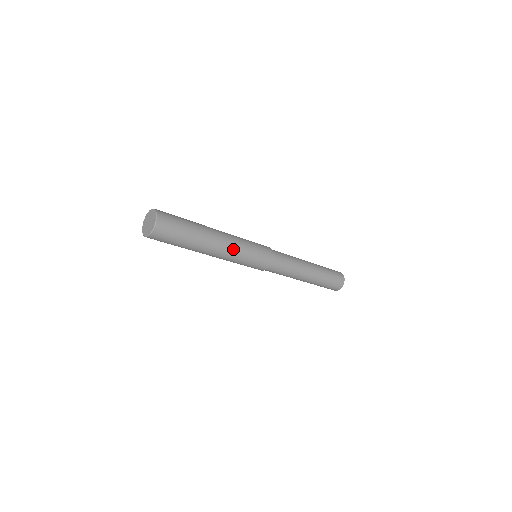
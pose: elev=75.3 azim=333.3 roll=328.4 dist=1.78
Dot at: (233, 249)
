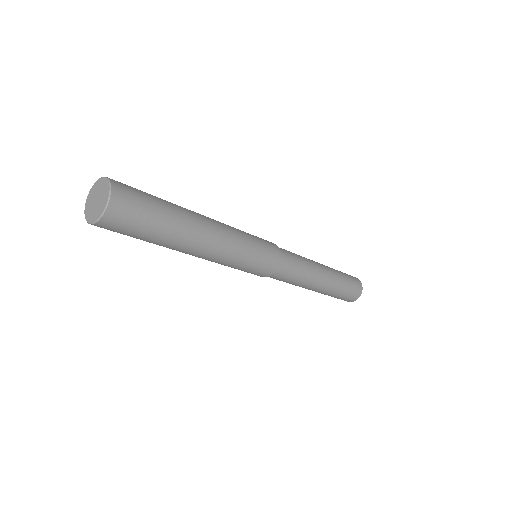
Dot at: (227, 248)
